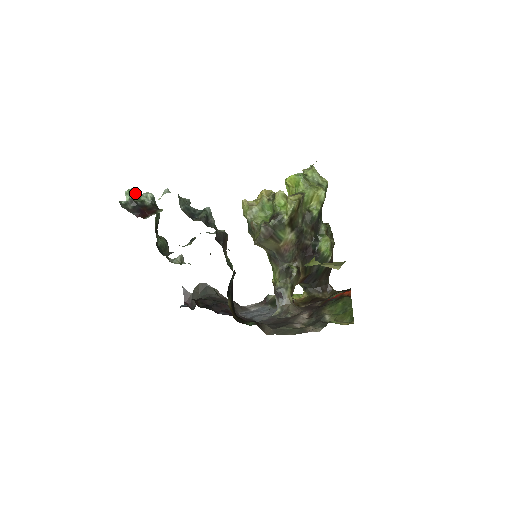
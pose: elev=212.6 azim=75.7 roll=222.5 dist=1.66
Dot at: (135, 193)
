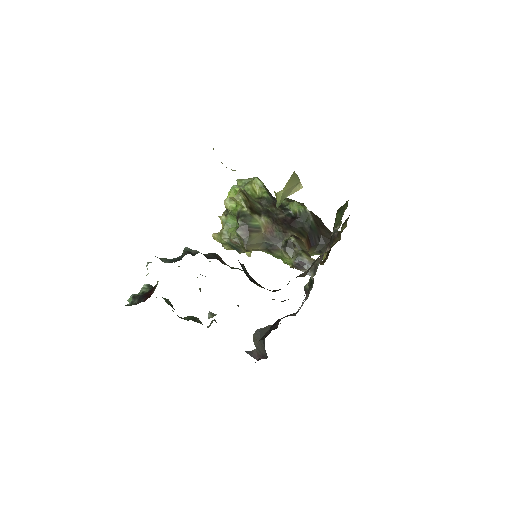
Dot at: occluded
